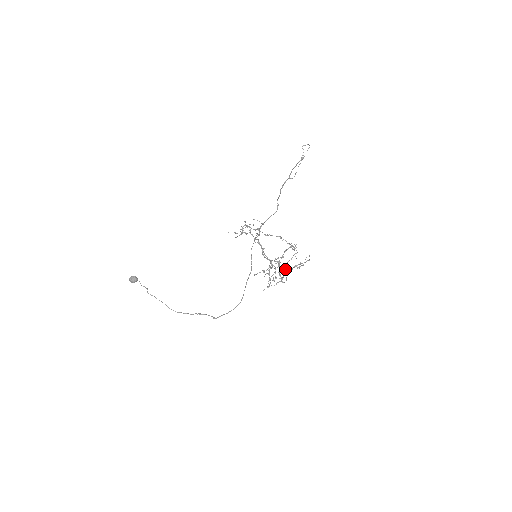
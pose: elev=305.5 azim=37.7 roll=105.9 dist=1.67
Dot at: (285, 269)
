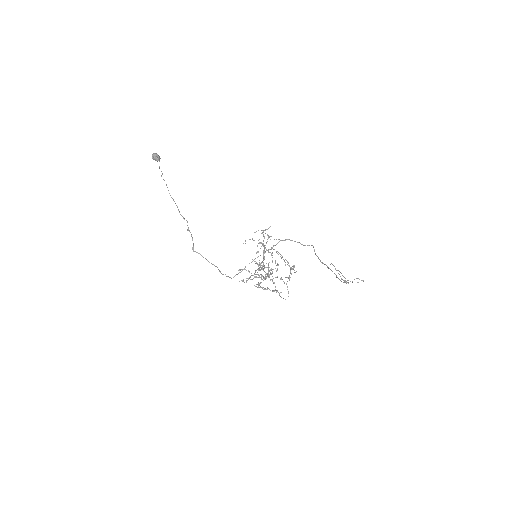
Dot at: occluded
